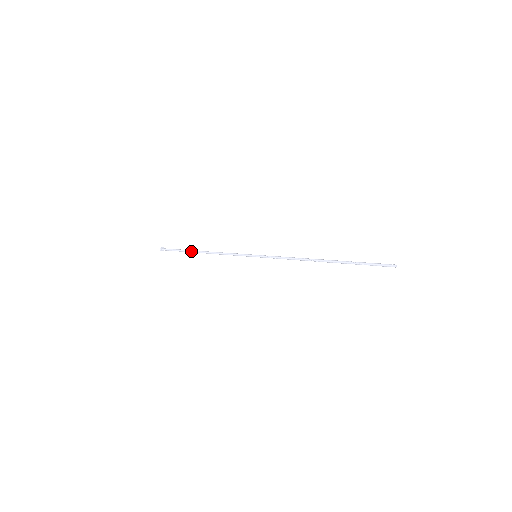
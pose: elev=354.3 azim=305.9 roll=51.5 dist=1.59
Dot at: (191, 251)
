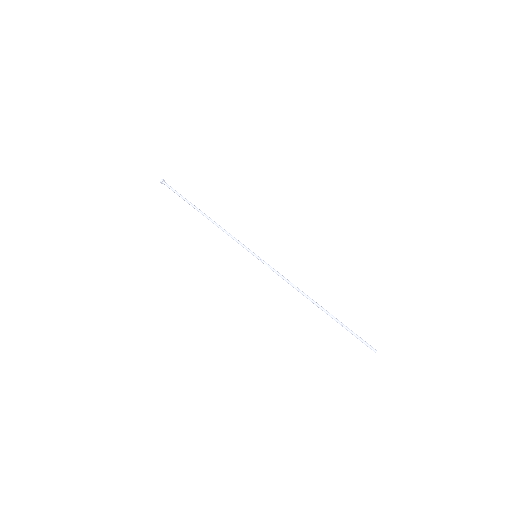
Dot at: occluded
